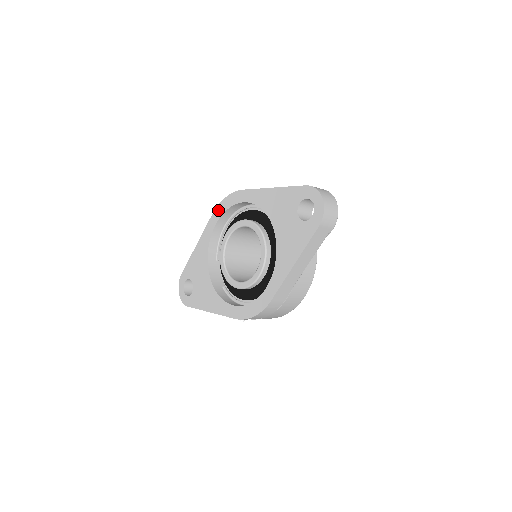
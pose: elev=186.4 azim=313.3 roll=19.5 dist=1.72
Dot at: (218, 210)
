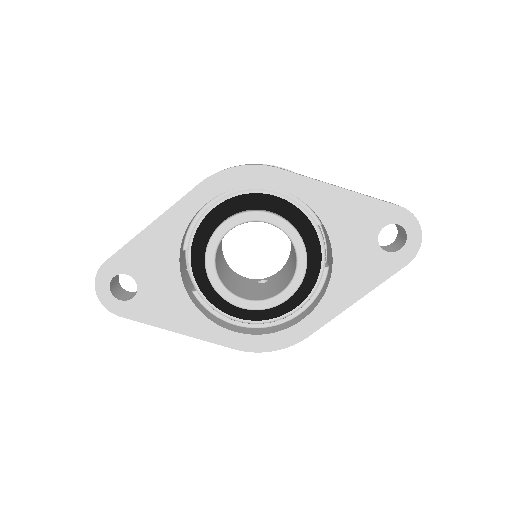
Dot at: (216, 182)
